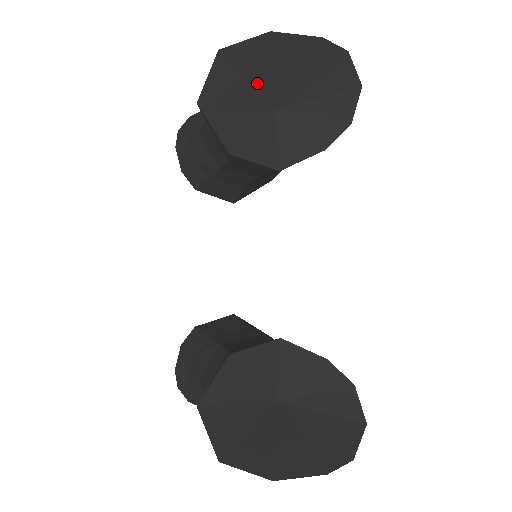
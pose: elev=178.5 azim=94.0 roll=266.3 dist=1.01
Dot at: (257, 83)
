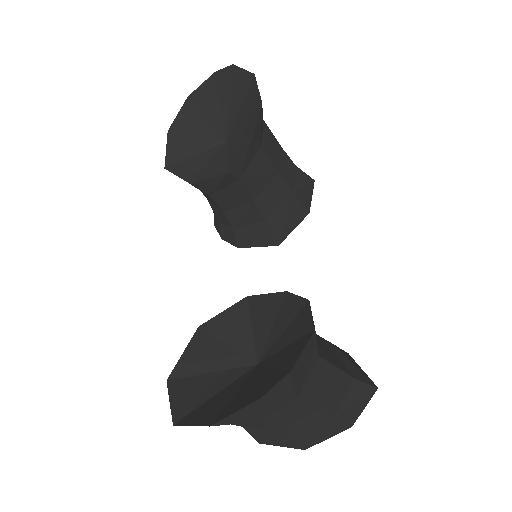
Dot at: (202, 133)
